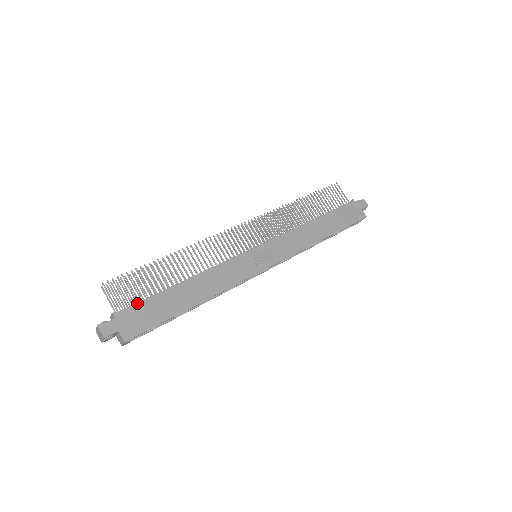
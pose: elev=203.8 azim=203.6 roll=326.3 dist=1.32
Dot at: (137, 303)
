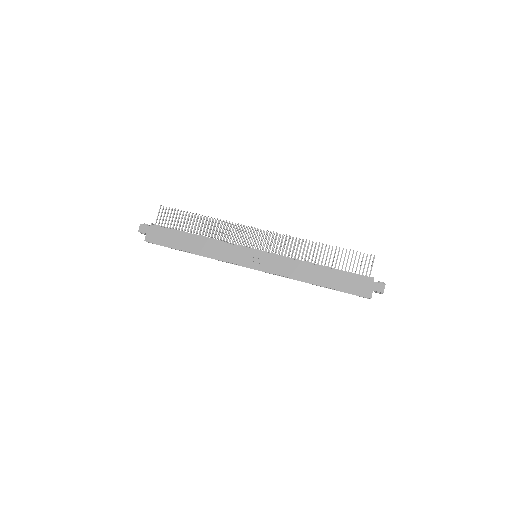
Dot at: (167, 228)
